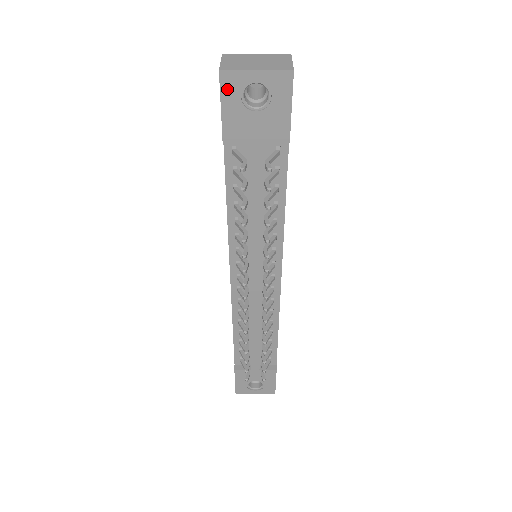
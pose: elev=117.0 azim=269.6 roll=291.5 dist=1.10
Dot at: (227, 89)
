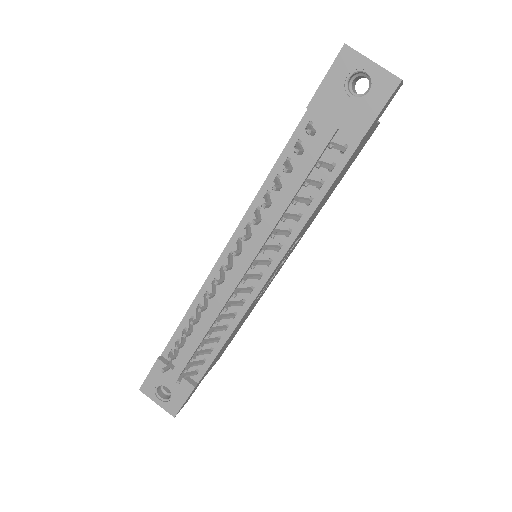
Dot at: (340, 63)
